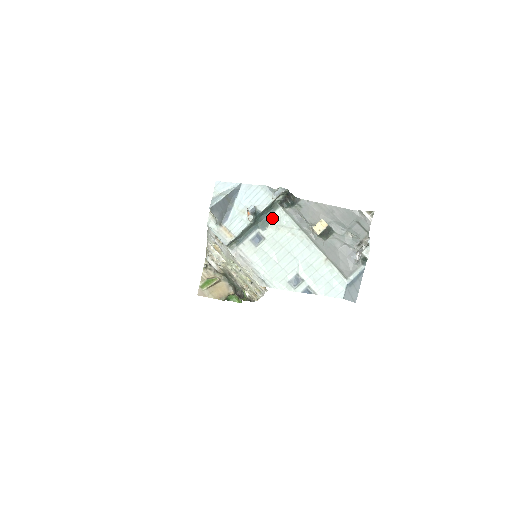
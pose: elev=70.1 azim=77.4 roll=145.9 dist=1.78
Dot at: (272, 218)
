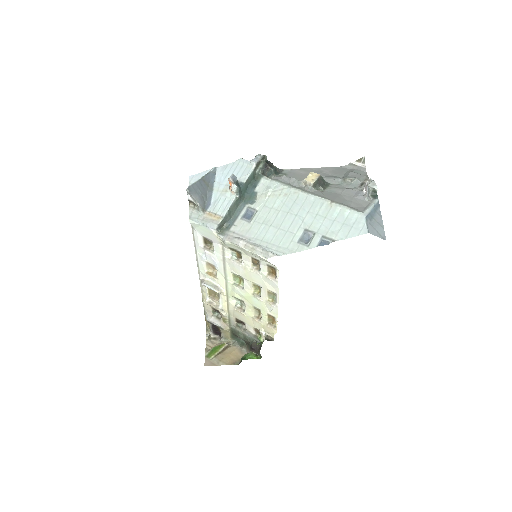
Dot at: (258, 189)
